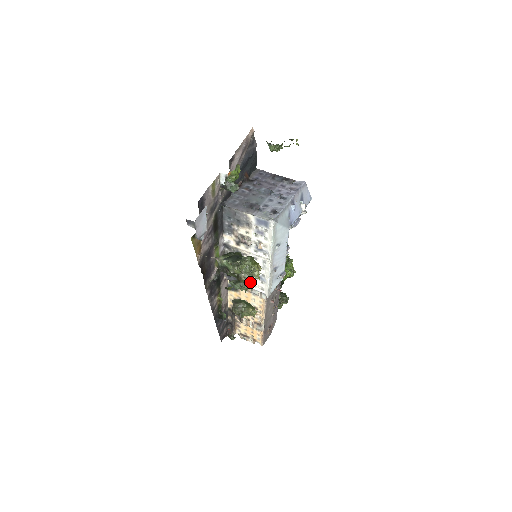
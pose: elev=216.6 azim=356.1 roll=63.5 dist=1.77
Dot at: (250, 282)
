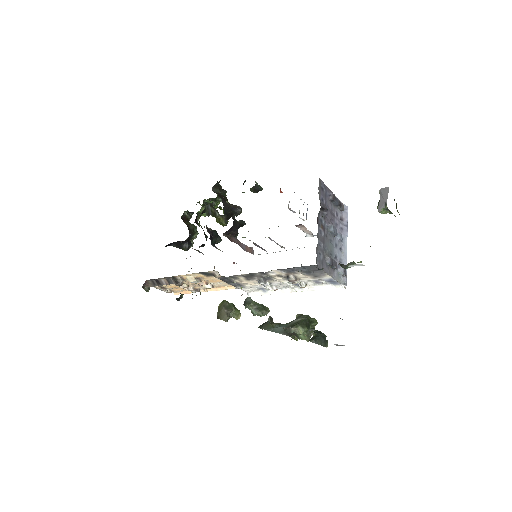
Dot at: (245, 286)
